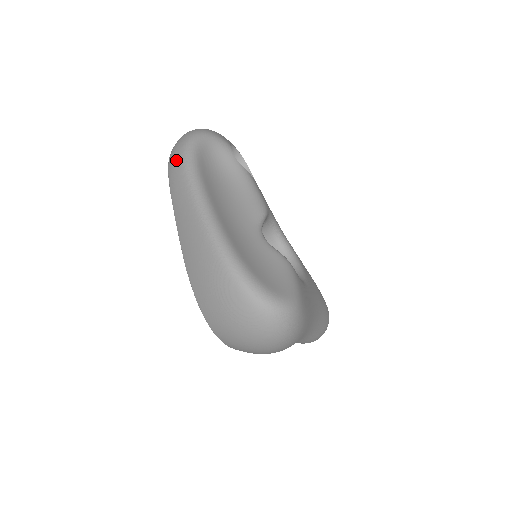
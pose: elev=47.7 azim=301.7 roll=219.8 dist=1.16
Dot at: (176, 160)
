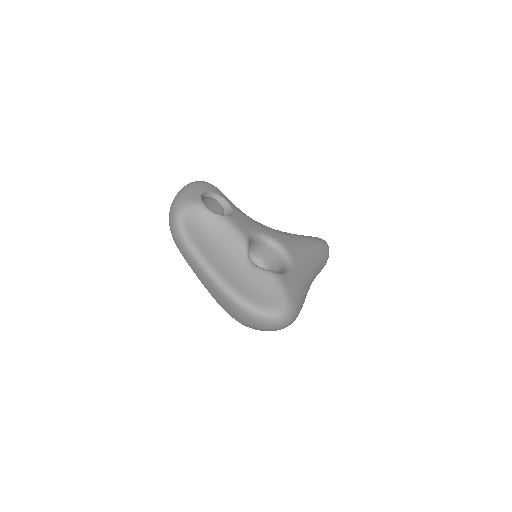
Dot at: (176, 239)
